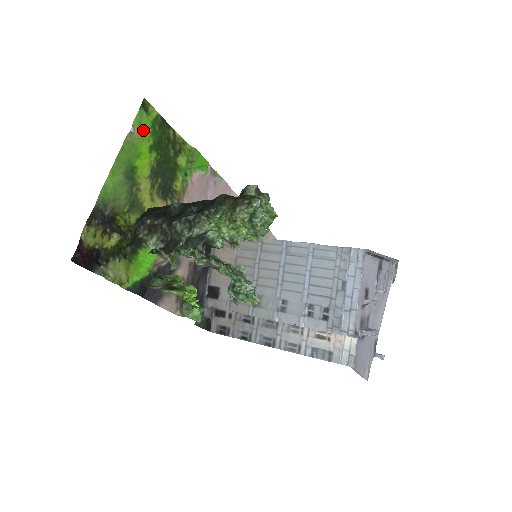
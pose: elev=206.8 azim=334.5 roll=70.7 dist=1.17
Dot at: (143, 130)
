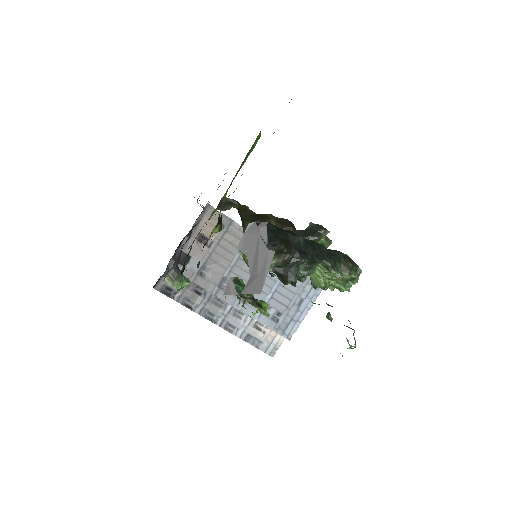
Dot at: occluded
